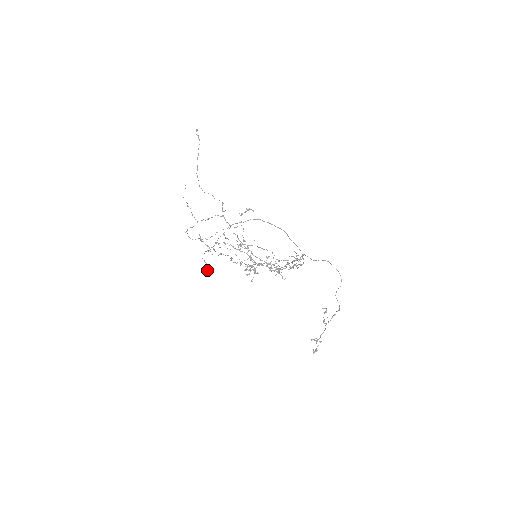
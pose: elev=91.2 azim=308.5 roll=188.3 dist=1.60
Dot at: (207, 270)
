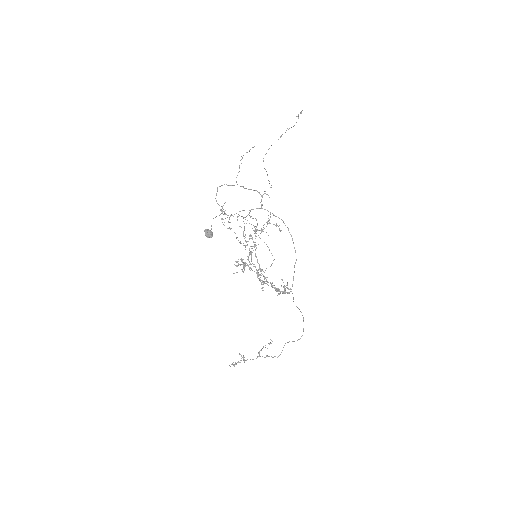
Dot at: (206, 236)
